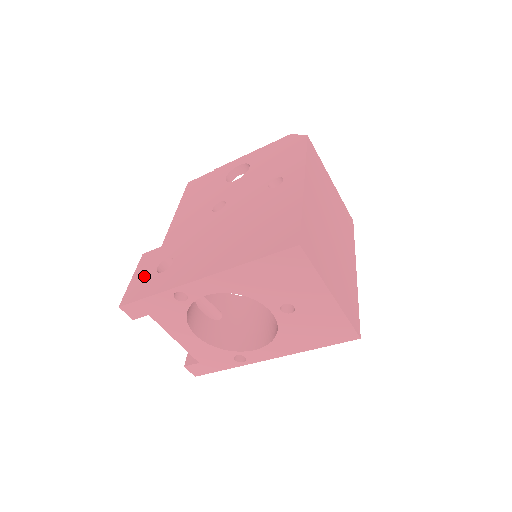
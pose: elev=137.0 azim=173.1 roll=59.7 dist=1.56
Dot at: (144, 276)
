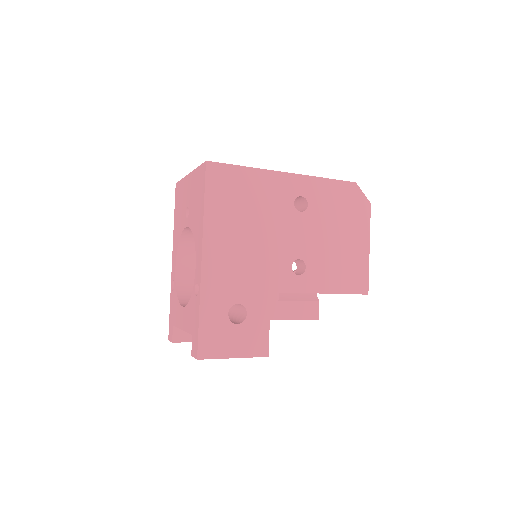
Dot at: occluded
